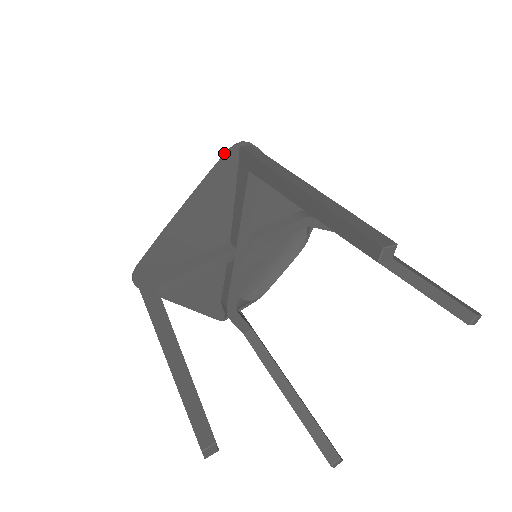
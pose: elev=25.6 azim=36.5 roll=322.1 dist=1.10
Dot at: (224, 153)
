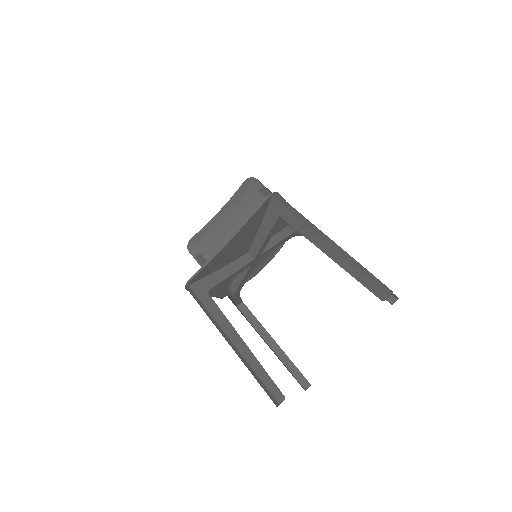
Dot at: (262, 202)
